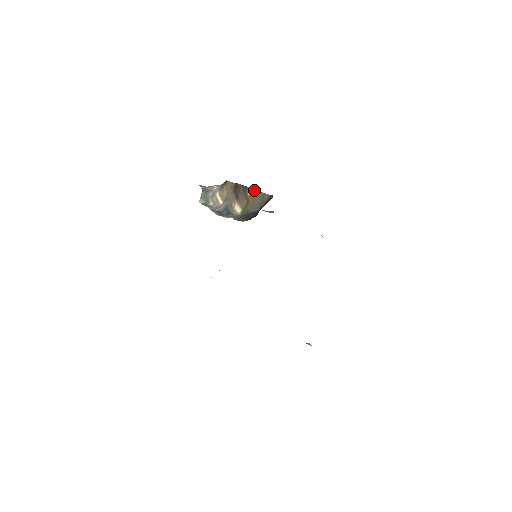
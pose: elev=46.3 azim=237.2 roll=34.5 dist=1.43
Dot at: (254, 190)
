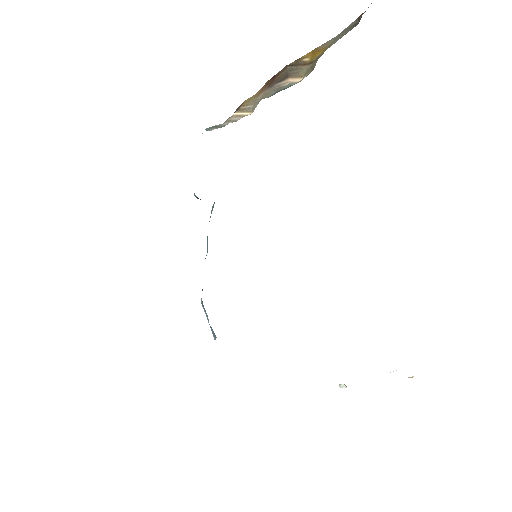
Dot at: (316, 48)
